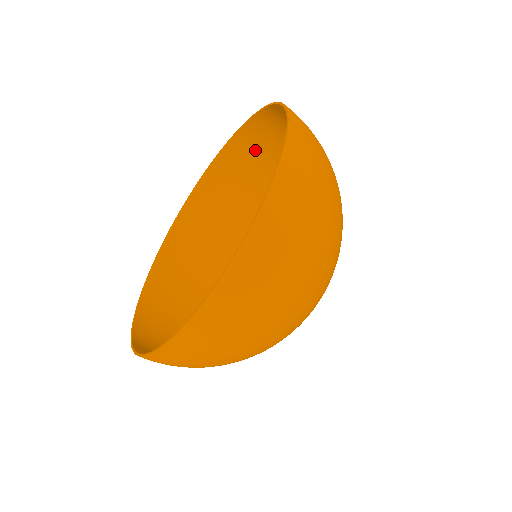
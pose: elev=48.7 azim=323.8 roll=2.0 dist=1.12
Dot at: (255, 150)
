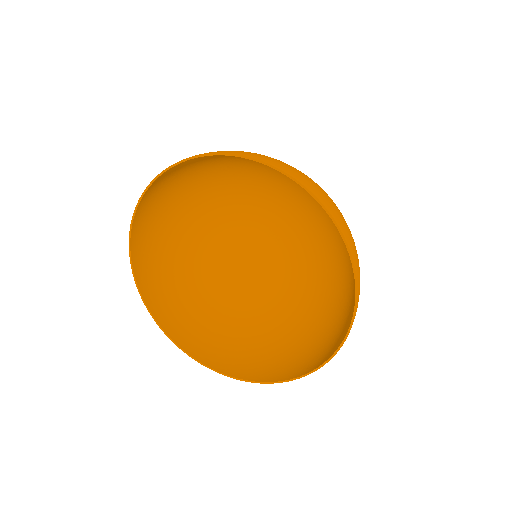
Dot at: occluded
